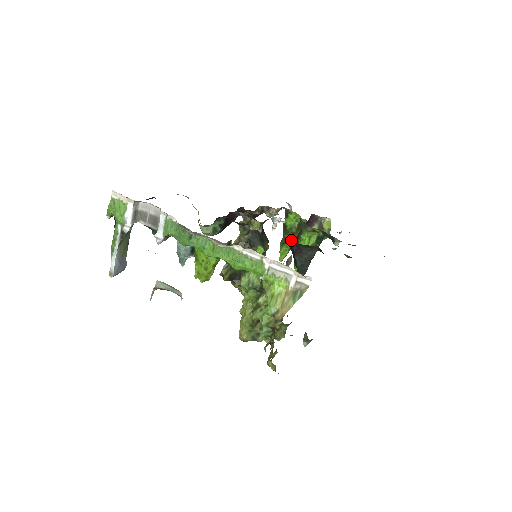
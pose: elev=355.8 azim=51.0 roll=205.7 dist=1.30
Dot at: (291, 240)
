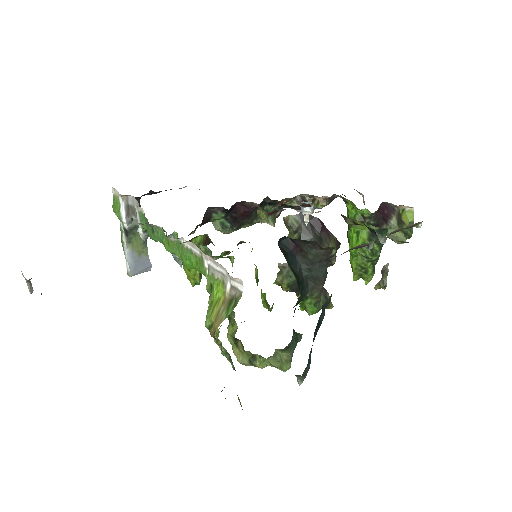
Dot at: occluded
